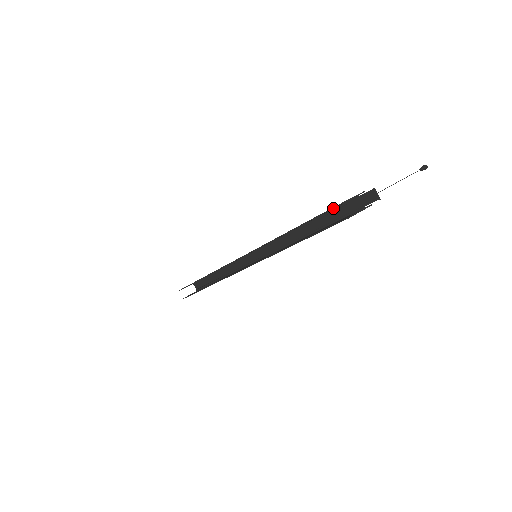
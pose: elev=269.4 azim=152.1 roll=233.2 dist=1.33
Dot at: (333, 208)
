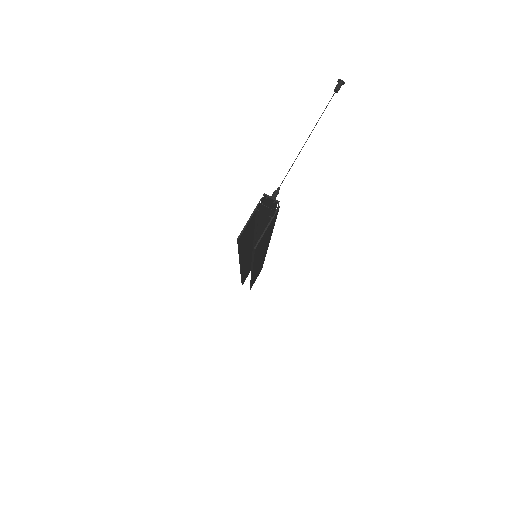
Dot at: (238, 242)
